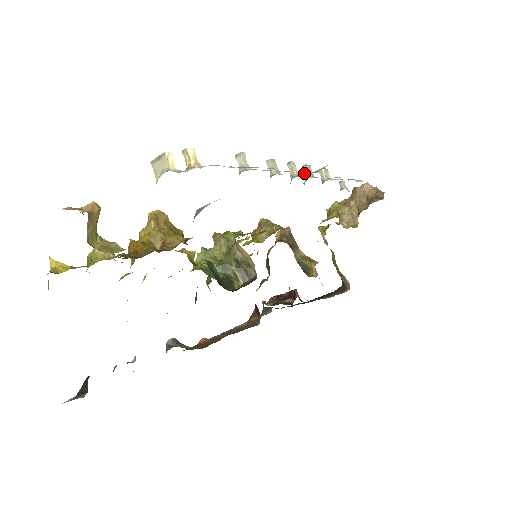
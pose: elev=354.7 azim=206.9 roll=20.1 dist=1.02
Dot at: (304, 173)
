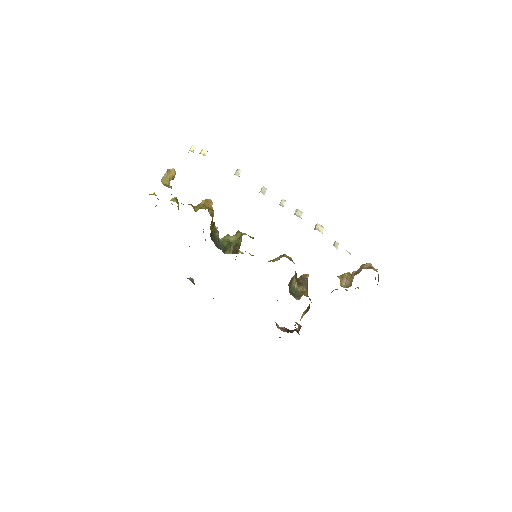
Dot at: occluded
